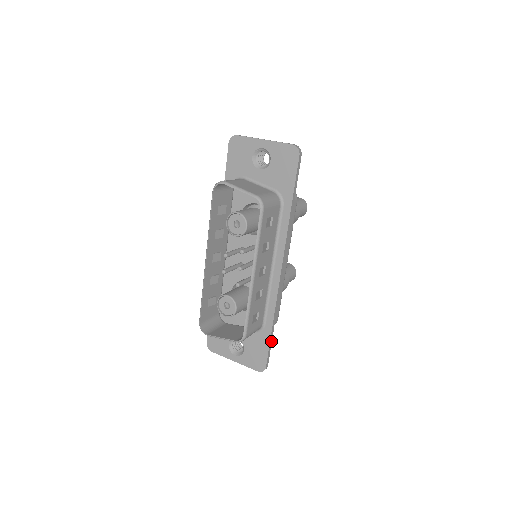
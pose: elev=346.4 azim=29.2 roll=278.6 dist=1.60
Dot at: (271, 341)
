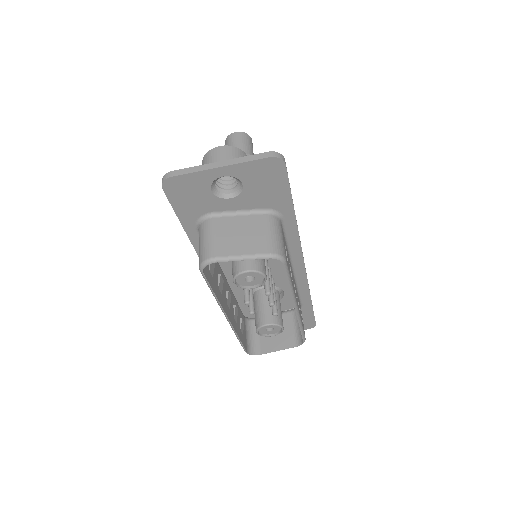
Dot at: occluded
